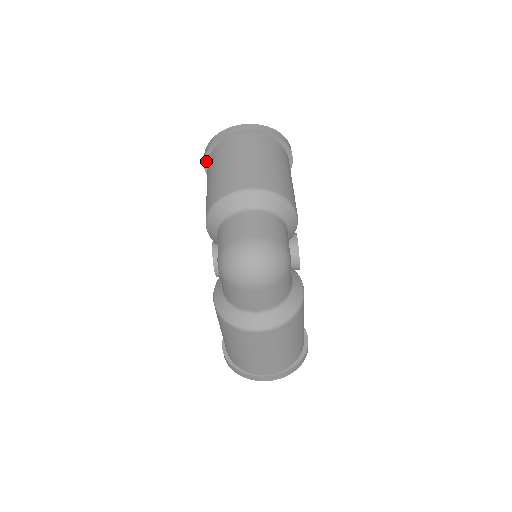
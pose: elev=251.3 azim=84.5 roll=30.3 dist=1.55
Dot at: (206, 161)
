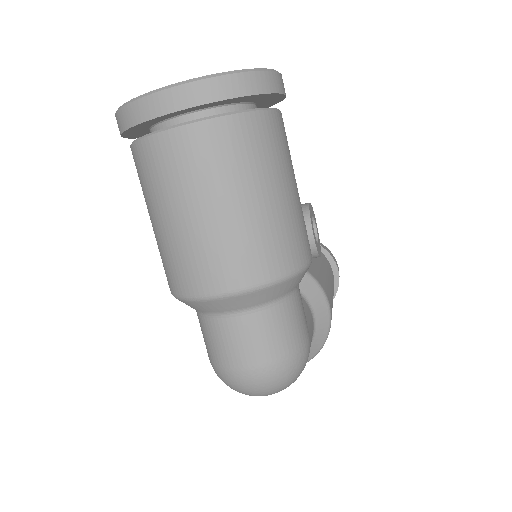
Dot at: (126, 136)
